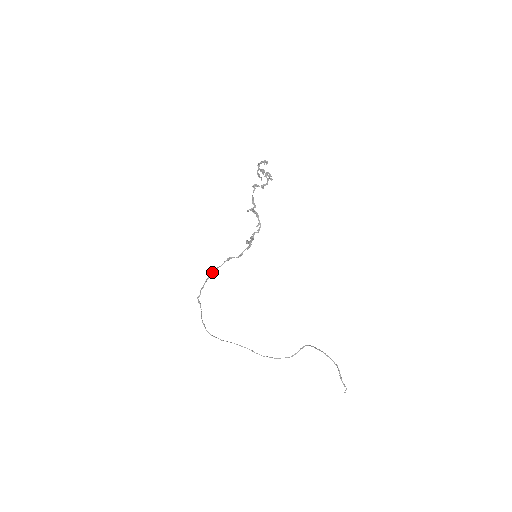
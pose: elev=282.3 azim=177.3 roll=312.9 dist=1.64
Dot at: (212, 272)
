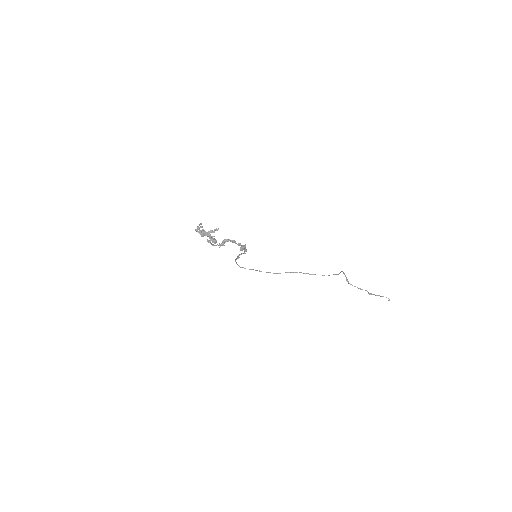
Dot at: (235, 260)
